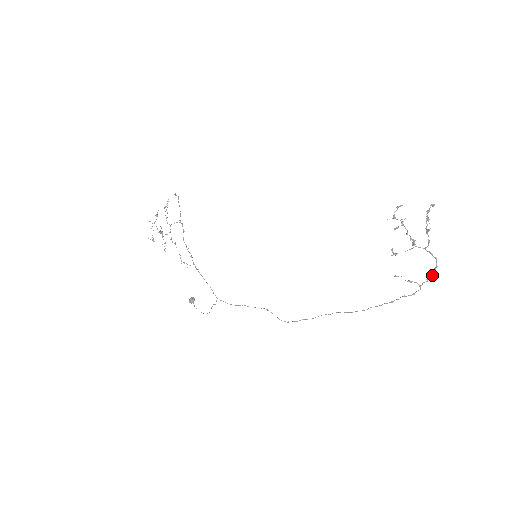
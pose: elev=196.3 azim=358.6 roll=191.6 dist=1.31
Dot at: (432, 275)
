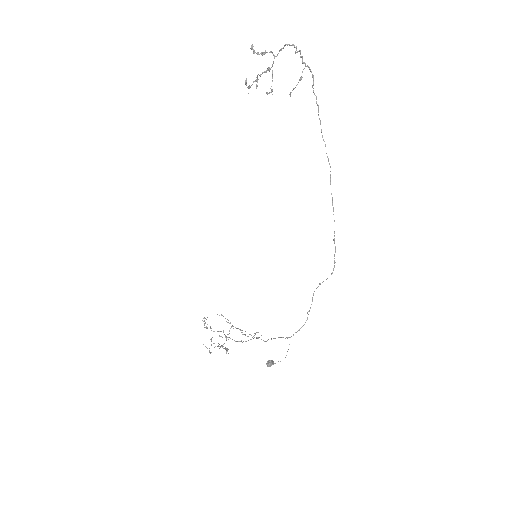
Dot at: (299, 51)
